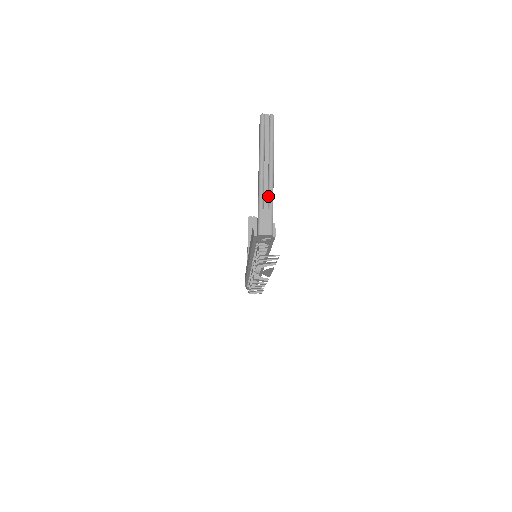
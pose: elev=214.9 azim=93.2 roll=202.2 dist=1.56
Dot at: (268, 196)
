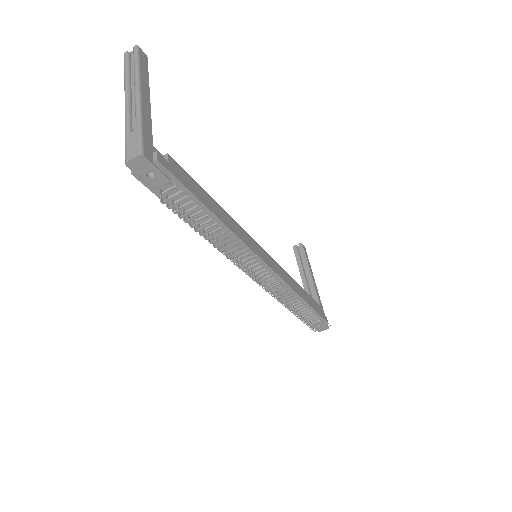
Dot at: (135, 118)
